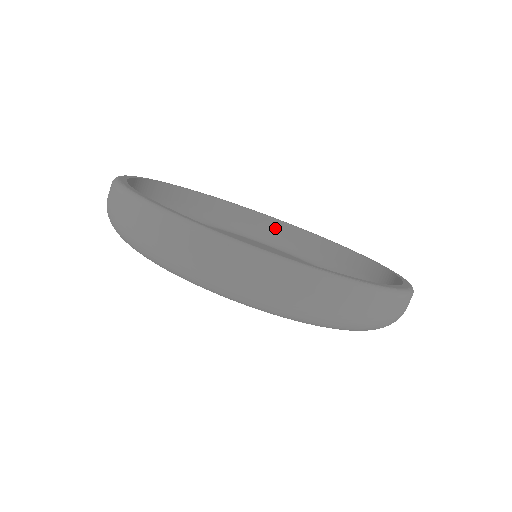
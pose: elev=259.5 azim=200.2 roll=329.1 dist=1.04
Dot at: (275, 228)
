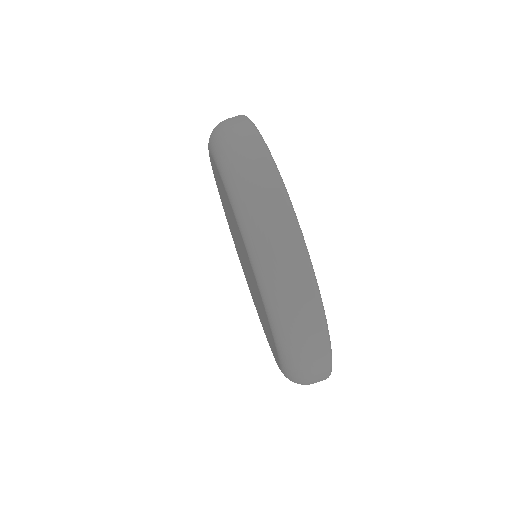
Dot at: occluded
